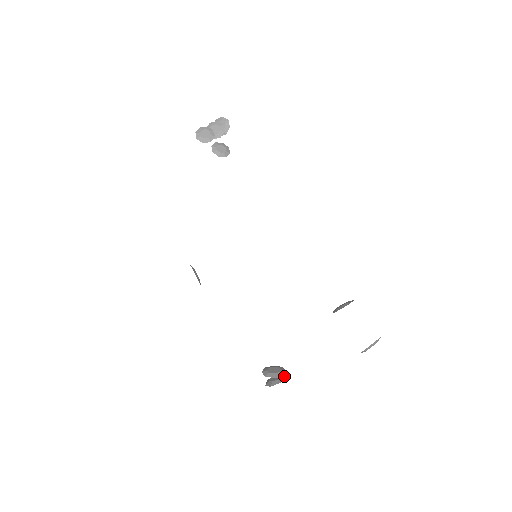
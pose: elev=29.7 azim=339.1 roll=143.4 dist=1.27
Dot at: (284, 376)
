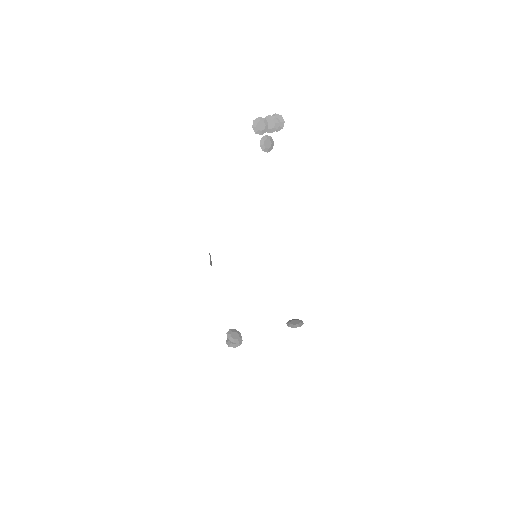
Dot at: (239, 343)
